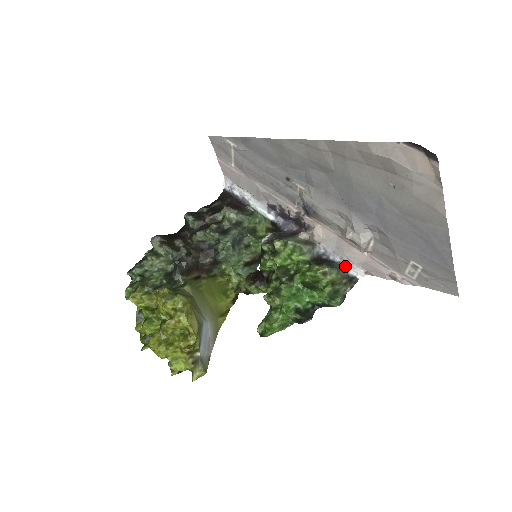
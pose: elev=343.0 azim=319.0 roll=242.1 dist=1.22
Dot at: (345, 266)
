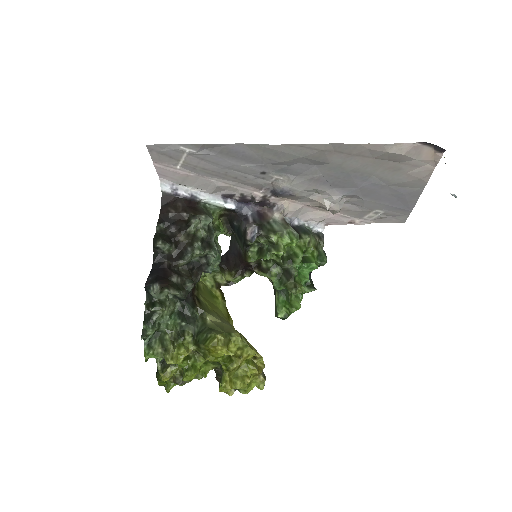
Dot at: (310, 226)
